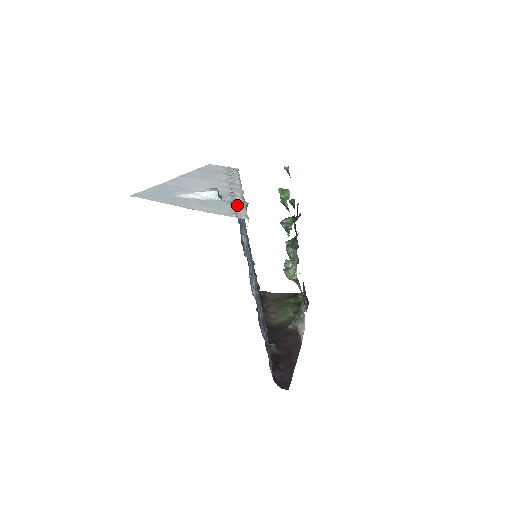
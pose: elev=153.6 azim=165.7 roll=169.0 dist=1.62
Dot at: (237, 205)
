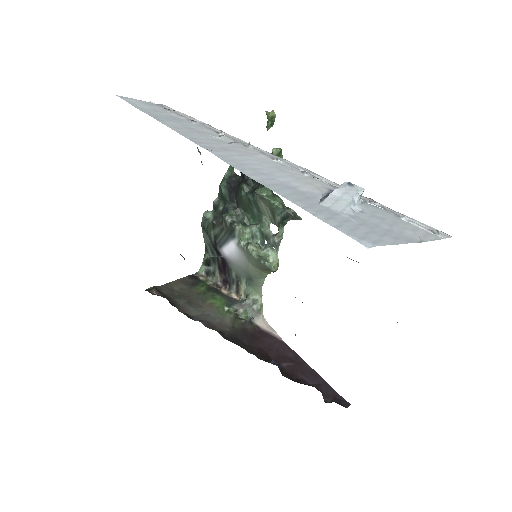
Dot at: (390, 209)
